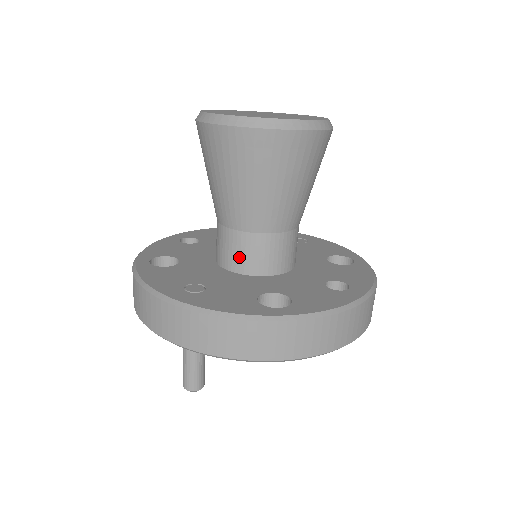
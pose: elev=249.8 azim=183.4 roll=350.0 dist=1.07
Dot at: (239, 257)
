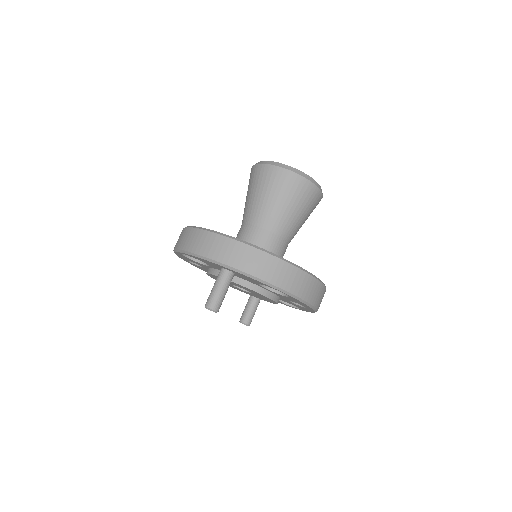
Dot at: (258, 244)
